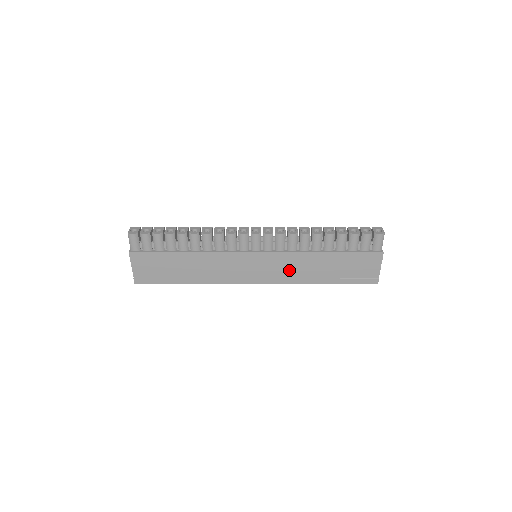
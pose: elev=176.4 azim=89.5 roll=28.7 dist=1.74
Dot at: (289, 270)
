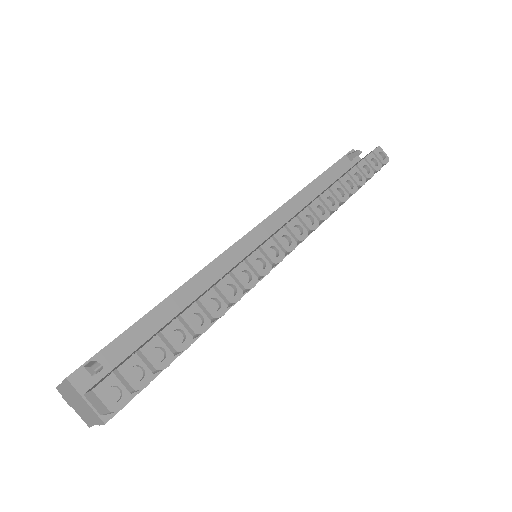
Dot at: occluded
